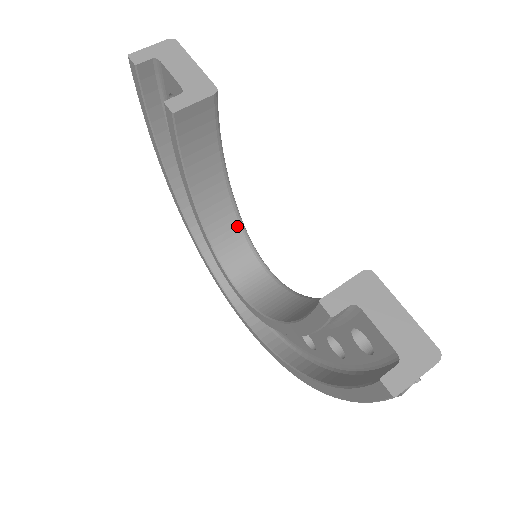
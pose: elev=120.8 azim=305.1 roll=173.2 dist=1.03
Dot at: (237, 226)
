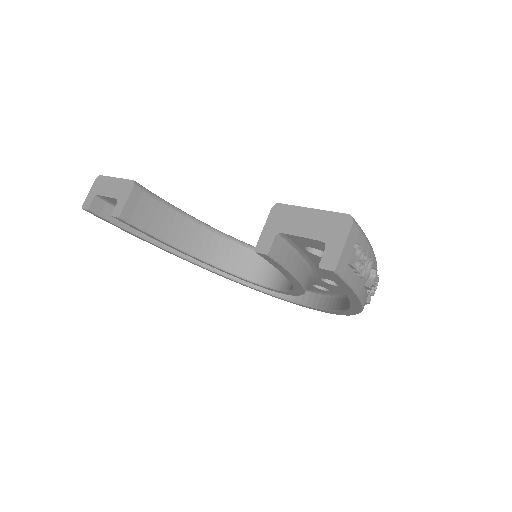
Dot at: (239, 247)
